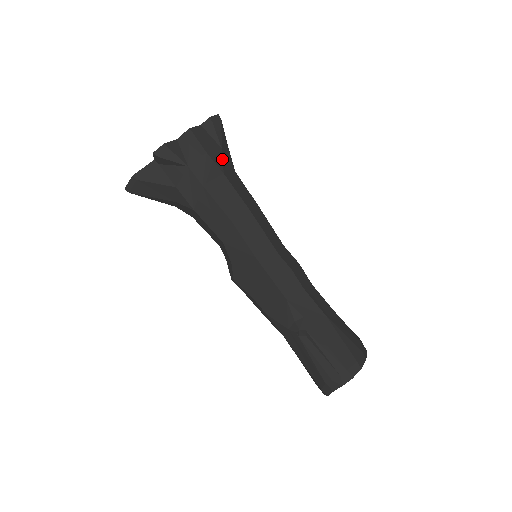
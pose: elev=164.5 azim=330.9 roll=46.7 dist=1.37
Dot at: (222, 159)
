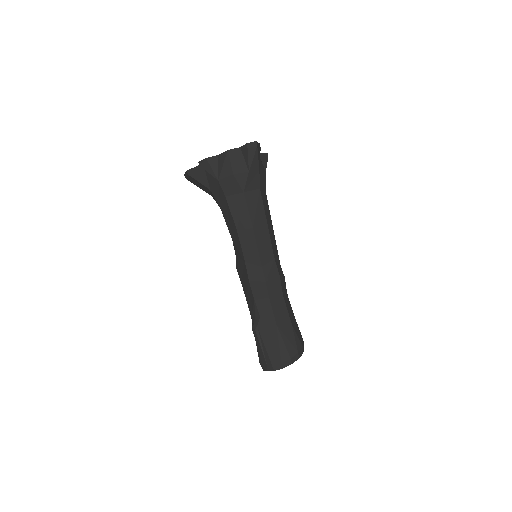
Dot at: (246, 180)
